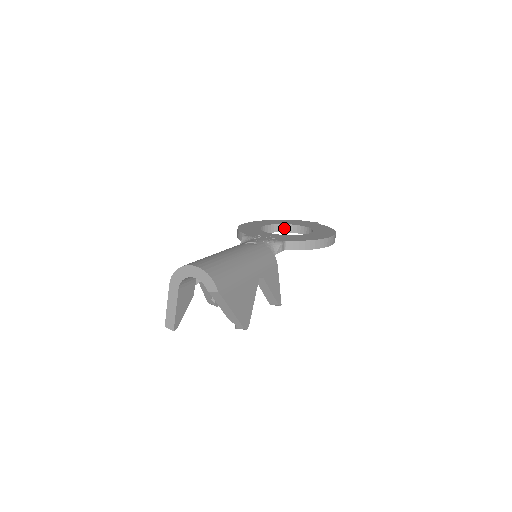
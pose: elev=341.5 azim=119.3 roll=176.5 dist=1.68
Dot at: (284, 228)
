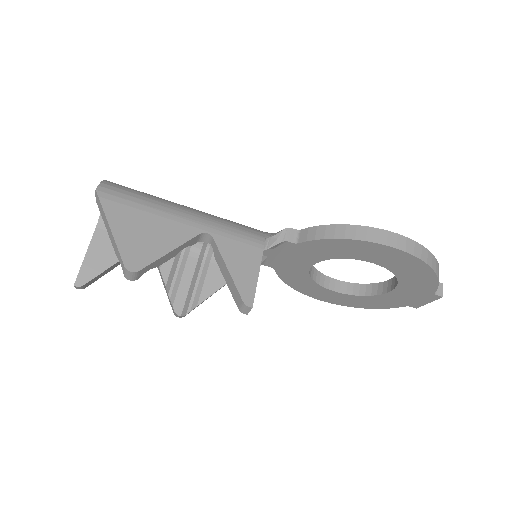
Dot at: (375, 289)
